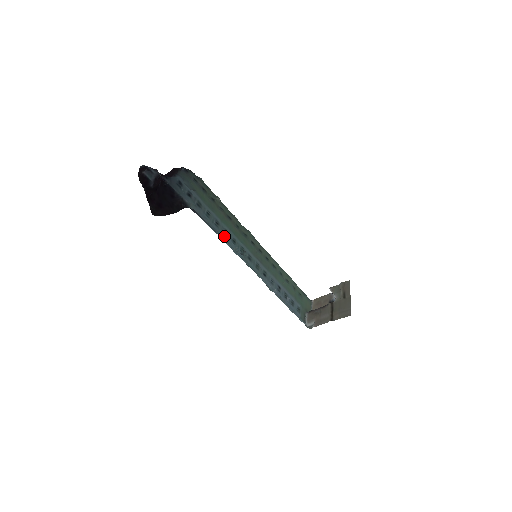
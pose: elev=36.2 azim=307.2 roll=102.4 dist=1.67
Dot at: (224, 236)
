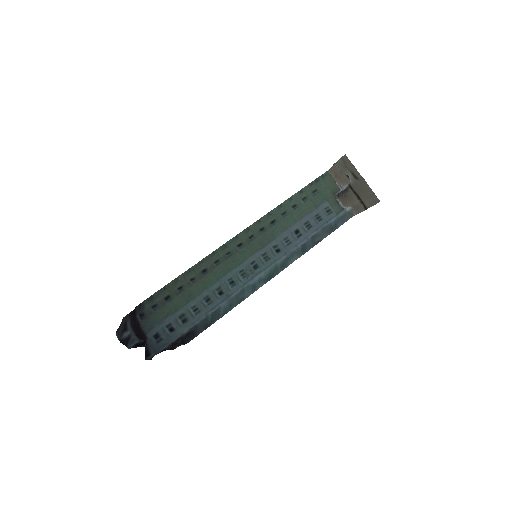
Dot at: (223, 297)
